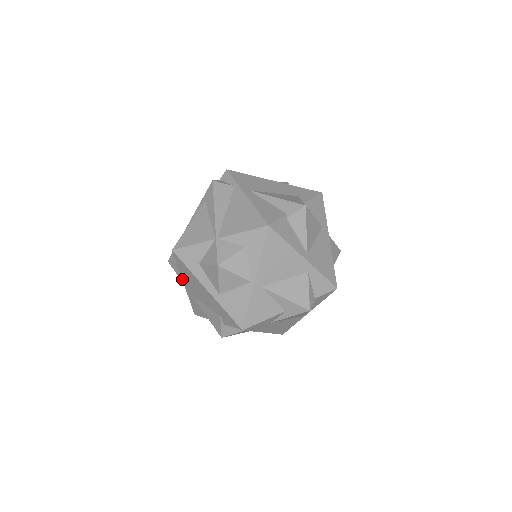
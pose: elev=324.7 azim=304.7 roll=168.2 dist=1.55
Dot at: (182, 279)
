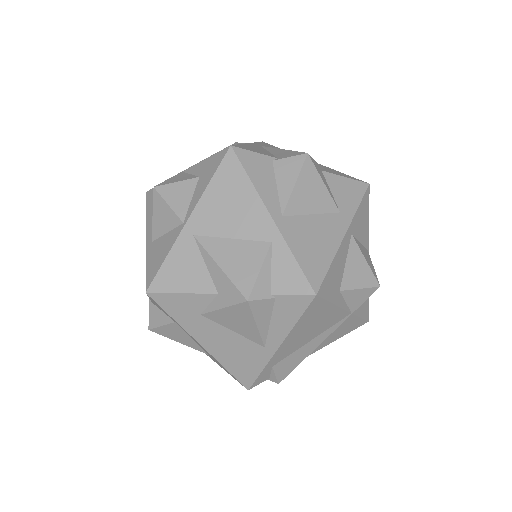
Dot at: occluded
